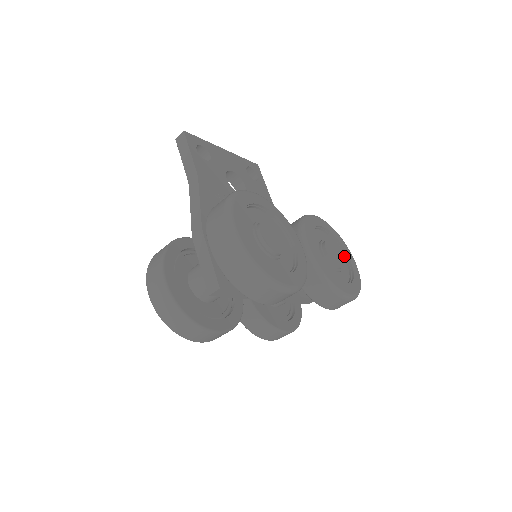
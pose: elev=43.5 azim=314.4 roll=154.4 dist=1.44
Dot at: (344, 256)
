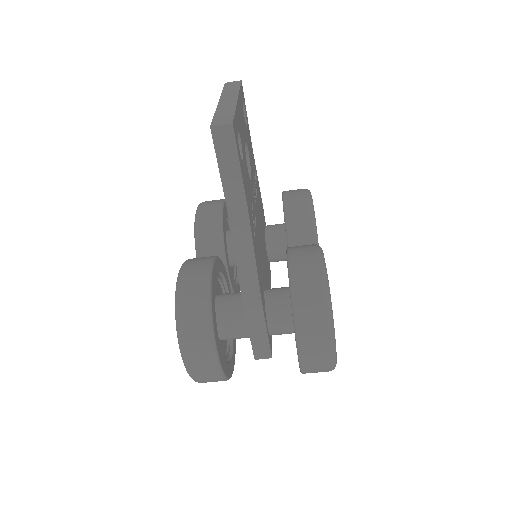
Dot at: occluded
